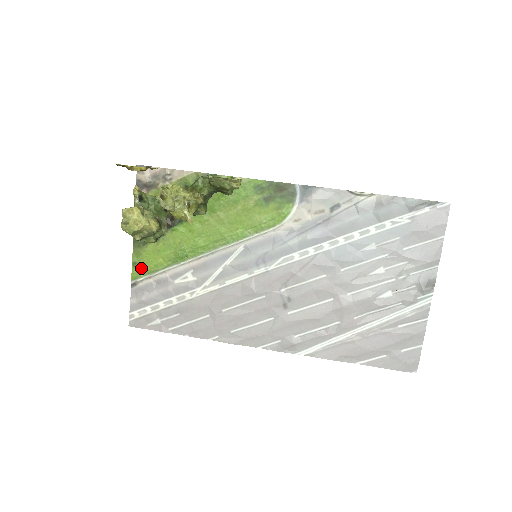
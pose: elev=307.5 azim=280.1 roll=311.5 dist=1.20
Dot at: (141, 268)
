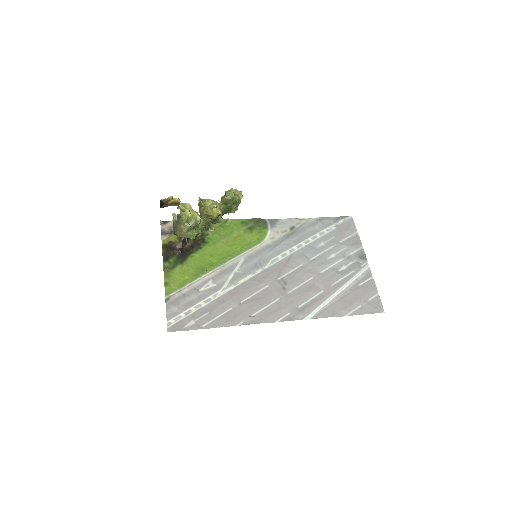
Dot at: (172, 286)
